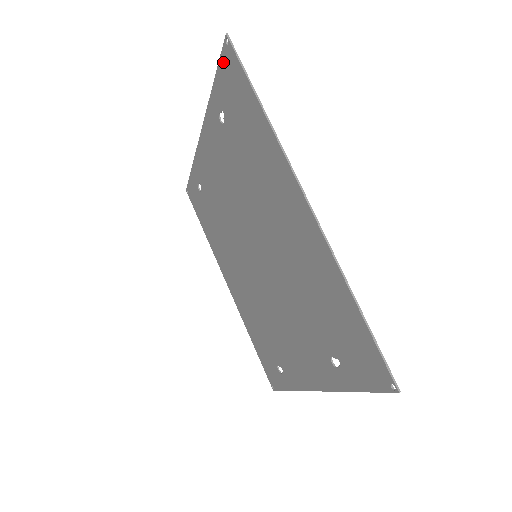
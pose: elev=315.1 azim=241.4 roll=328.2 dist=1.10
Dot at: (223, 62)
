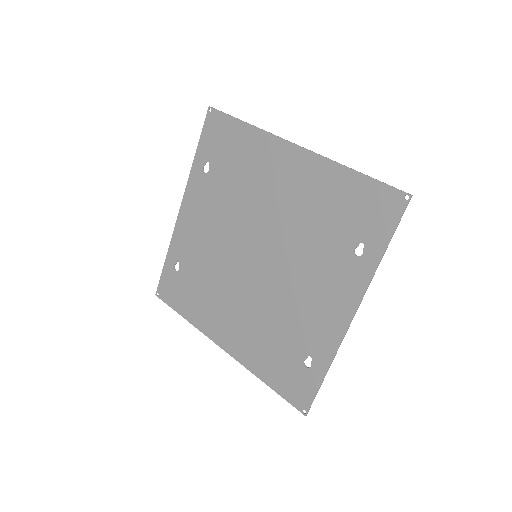
Dot at: (207, 126)
